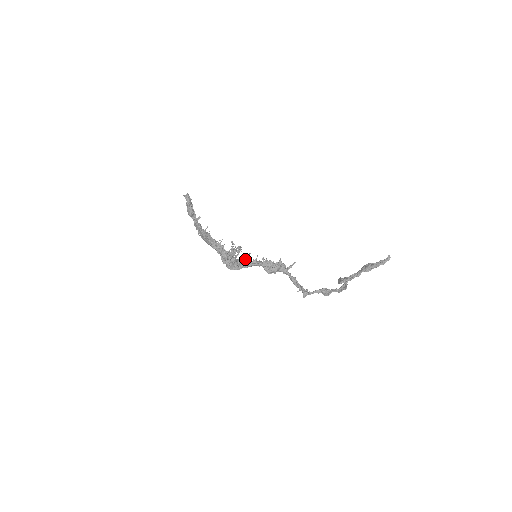
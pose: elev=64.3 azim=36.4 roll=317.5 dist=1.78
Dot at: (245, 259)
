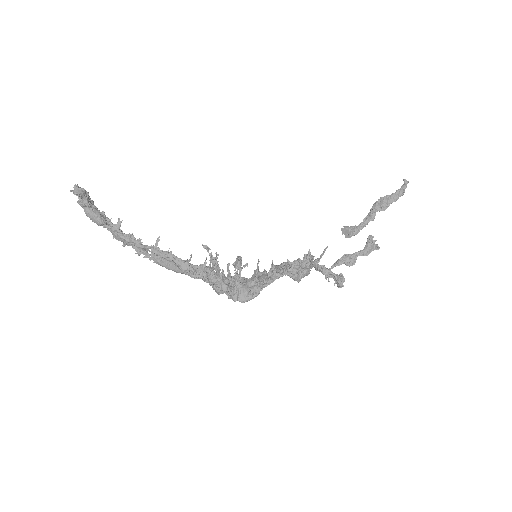
Dot at: (256, 275)
